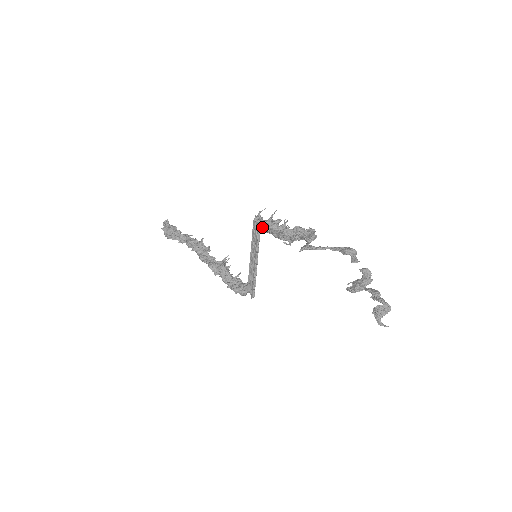
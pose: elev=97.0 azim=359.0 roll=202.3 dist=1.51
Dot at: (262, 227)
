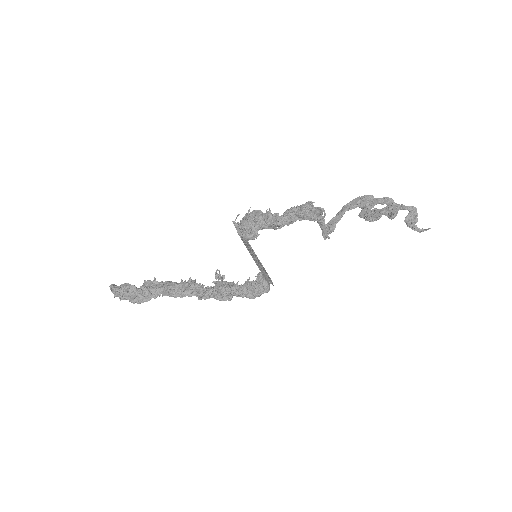
Dot at: (252, 236)
